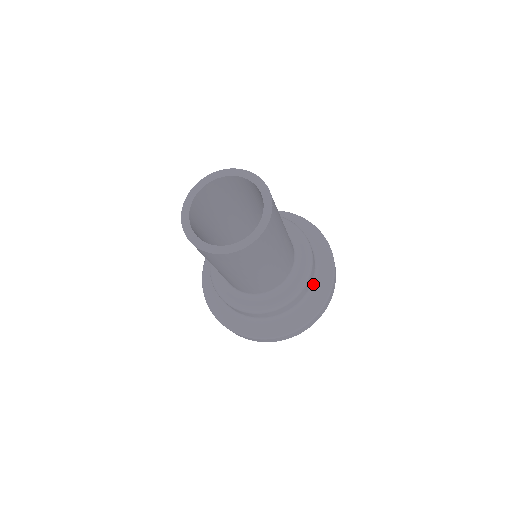
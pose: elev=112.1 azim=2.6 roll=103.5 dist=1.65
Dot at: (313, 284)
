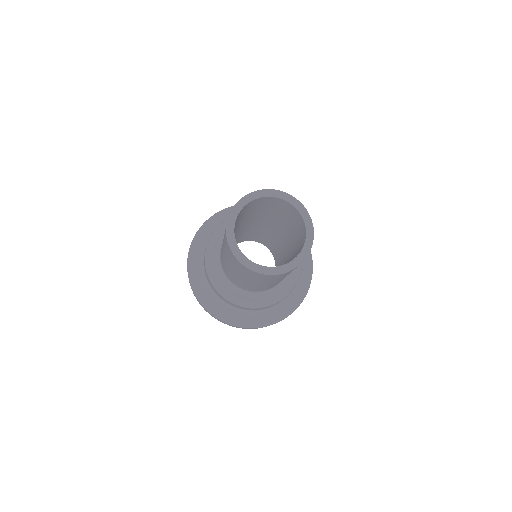
Dot at: occluded
